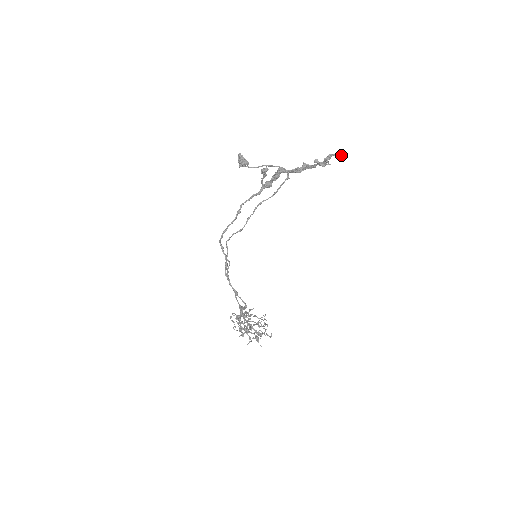
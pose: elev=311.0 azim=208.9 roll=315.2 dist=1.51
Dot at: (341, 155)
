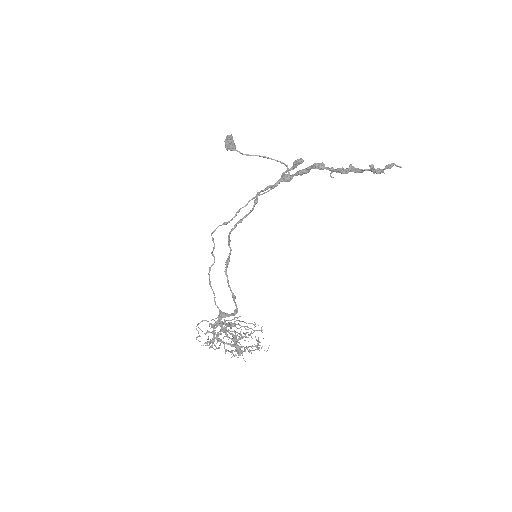
Dot at: occluded
